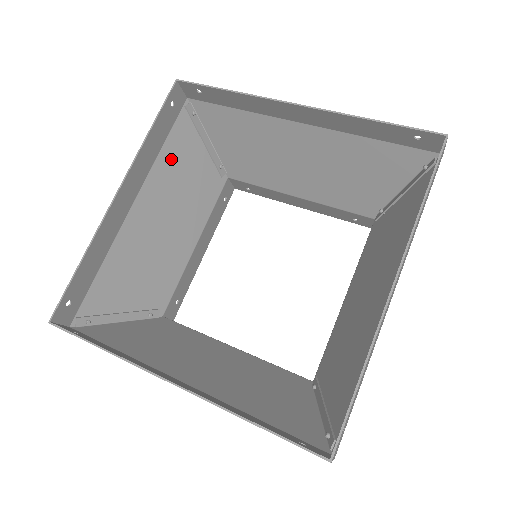
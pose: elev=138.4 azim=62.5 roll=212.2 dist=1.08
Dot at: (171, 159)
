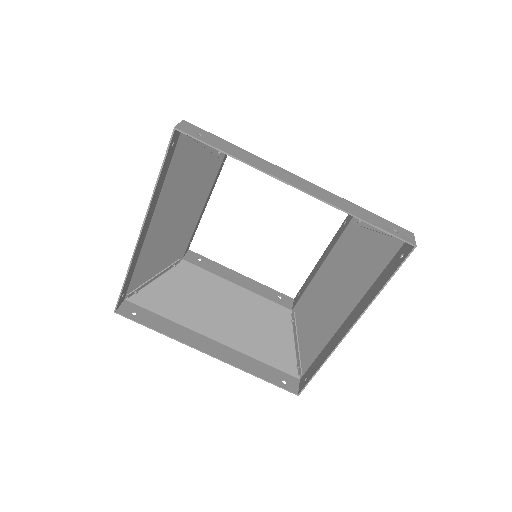
Dot at: (176, 175)
